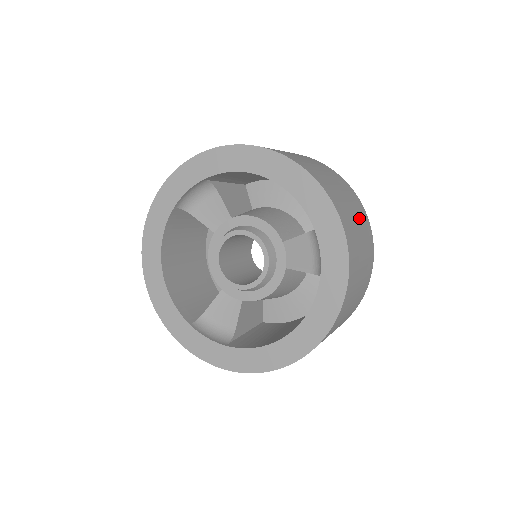
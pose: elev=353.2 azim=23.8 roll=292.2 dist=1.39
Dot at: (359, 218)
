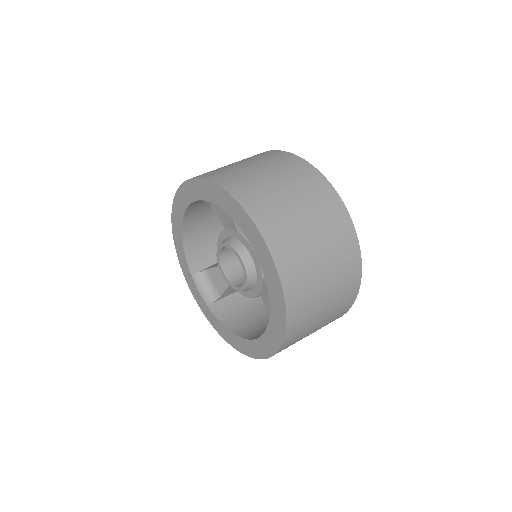
Dot at: (336, 294)
